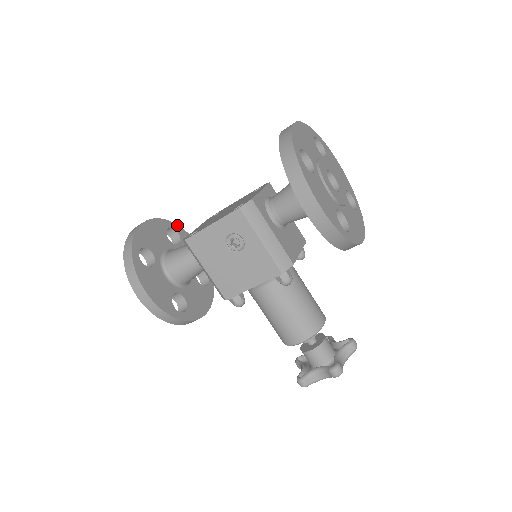
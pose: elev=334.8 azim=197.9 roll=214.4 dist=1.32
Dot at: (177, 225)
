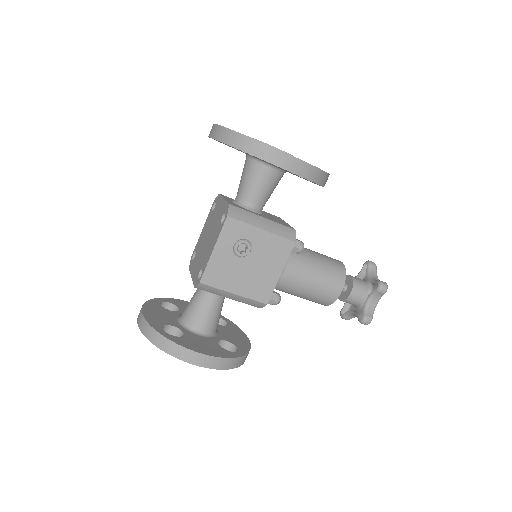
Dot at: (162, 298)
